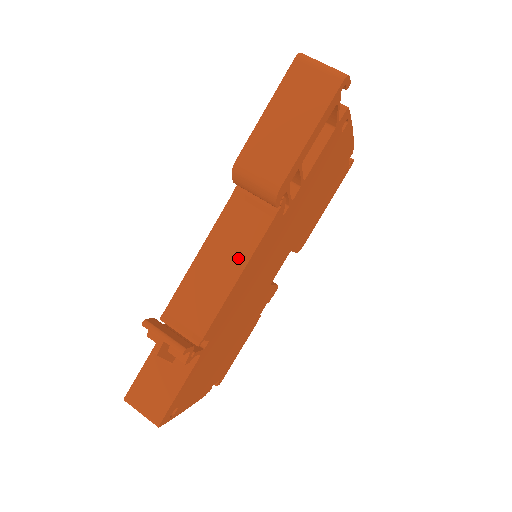
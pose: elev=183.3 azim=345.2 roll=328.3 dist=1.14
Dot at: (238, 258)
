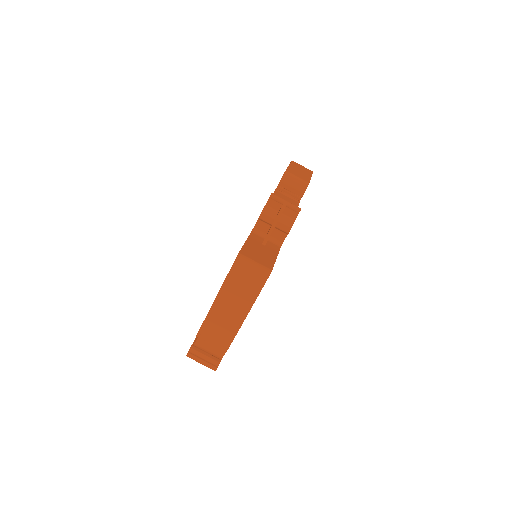
Dot at: occluded
